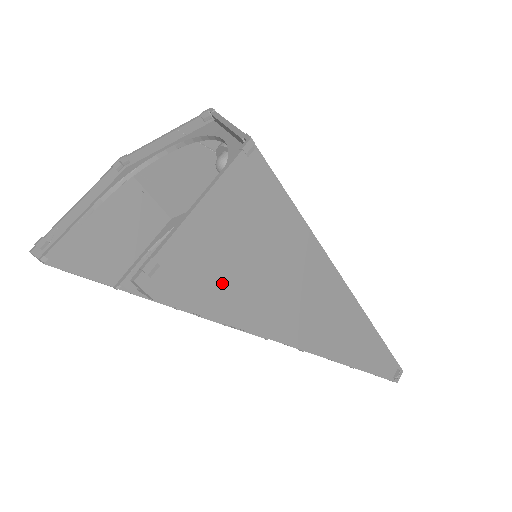
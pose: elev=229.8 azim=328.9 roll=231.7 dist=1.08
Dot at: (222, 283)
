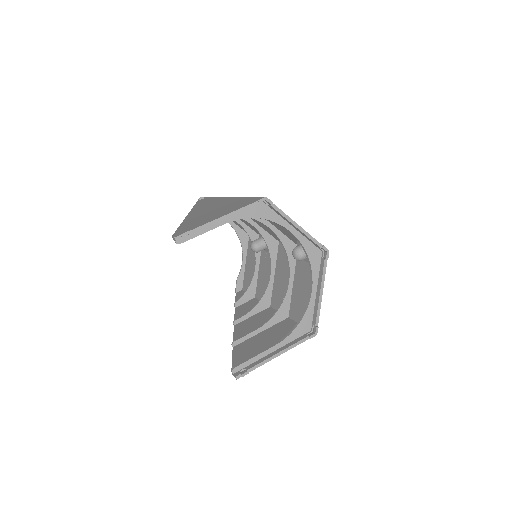
Dot at: occluded
